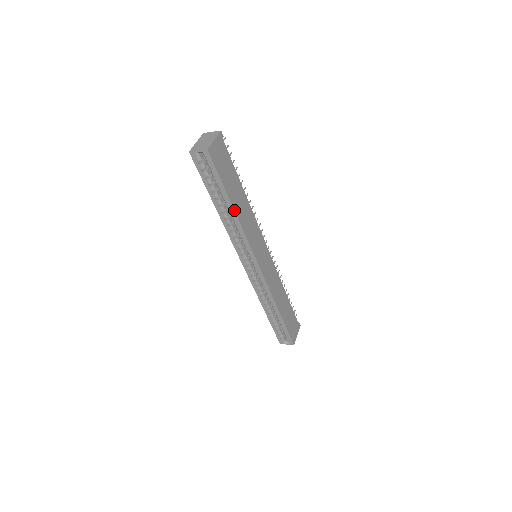
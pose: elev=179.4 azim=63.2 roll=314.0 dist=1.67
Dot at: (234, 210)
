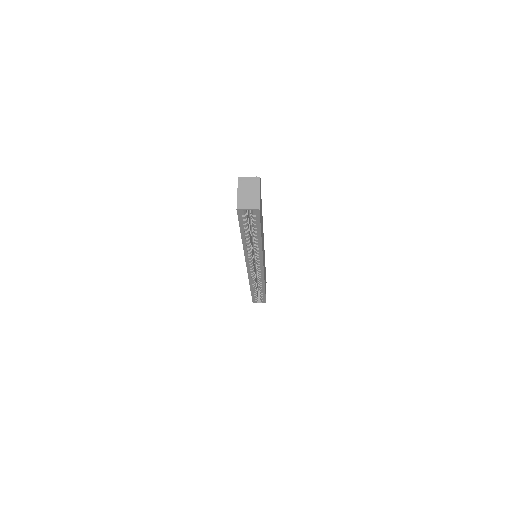
Dot at: (261, 241)
